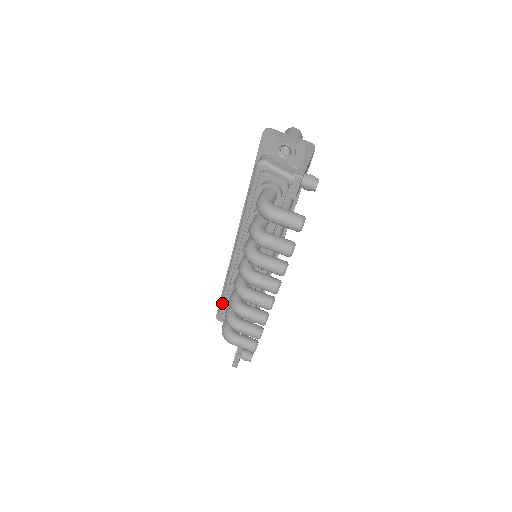
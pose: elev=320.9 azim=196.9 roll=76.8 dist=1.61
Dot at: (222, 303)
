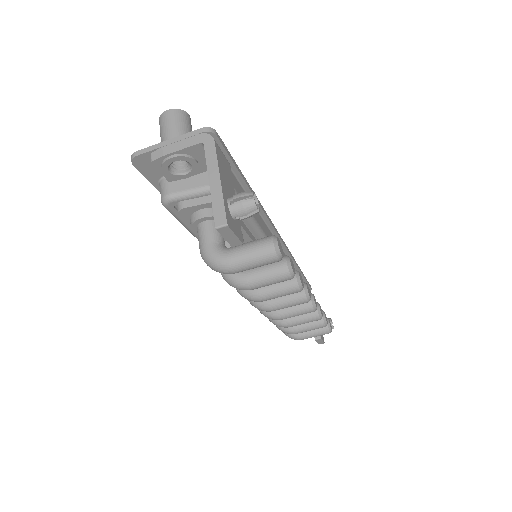
Dot at: occluded
